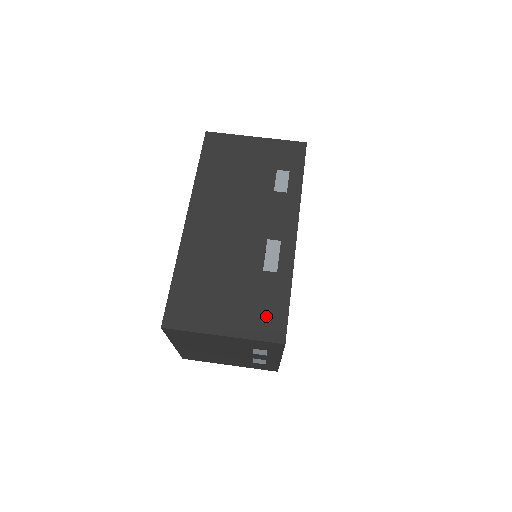
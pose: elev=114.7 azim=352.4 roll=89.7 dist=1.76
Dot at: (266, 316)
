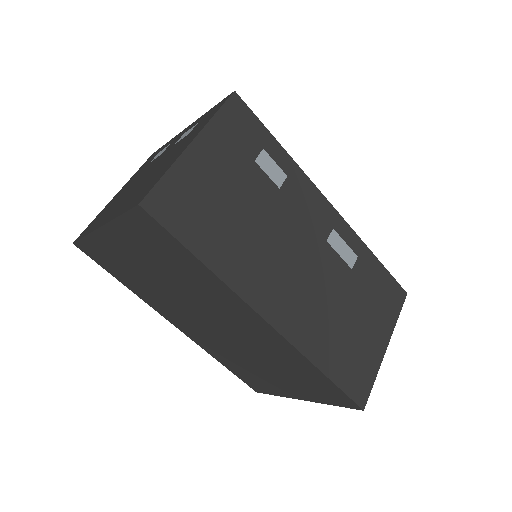
Dot at: (386, 295)
